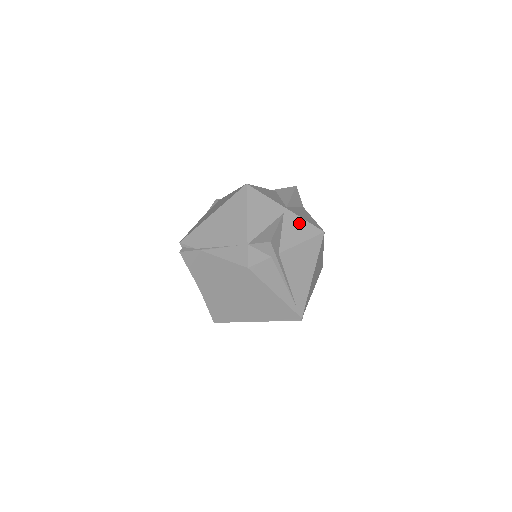
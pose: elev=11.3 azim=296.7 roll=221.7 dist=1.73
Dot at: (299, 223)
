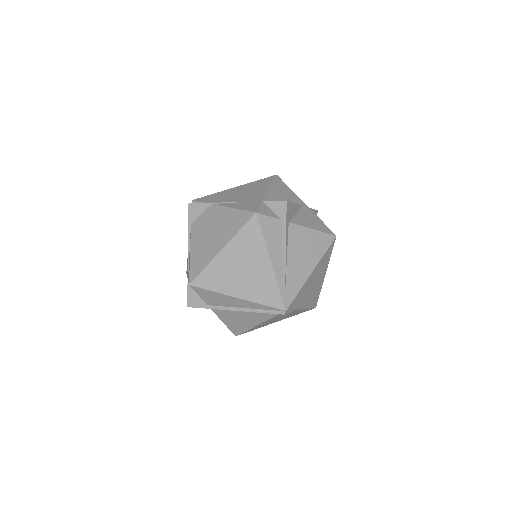
Dot at: (315, 218)
